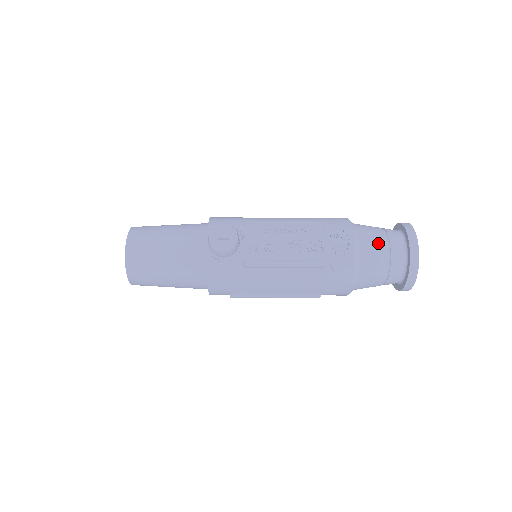
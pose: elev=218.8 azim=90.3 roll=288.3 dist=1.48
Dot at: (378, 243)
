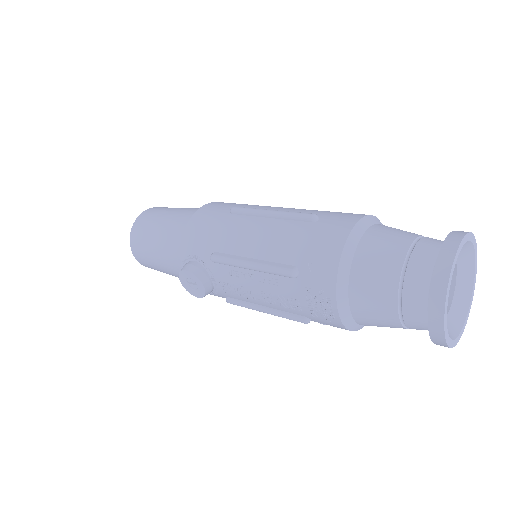
Dot at: (381, 308)
